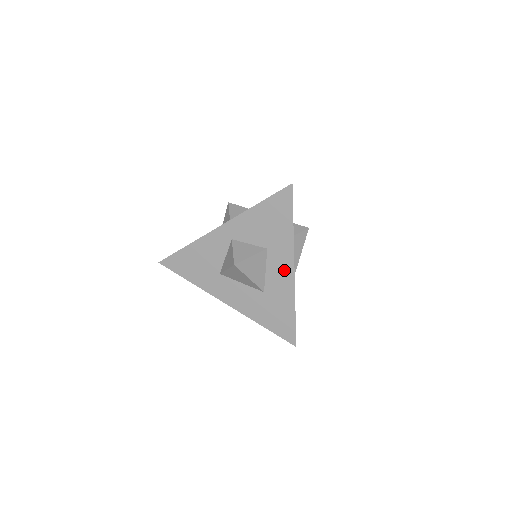
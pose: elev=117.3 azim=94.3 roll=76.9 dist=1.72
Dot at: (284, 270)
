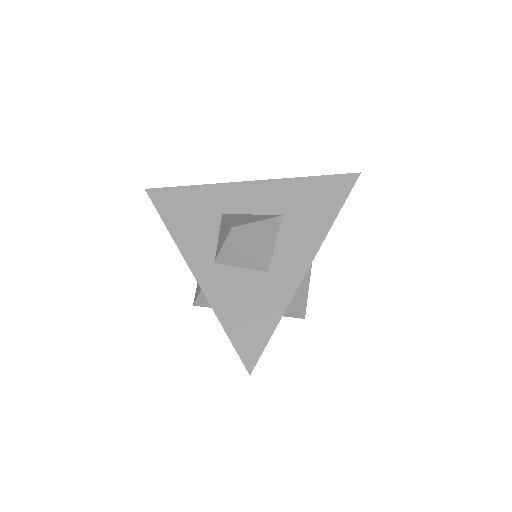
Dot at: occluded
